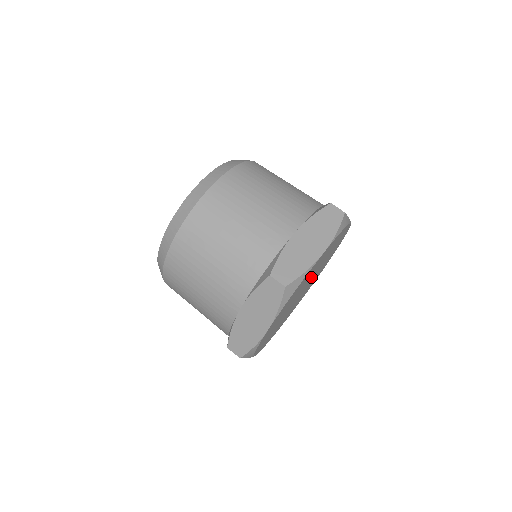
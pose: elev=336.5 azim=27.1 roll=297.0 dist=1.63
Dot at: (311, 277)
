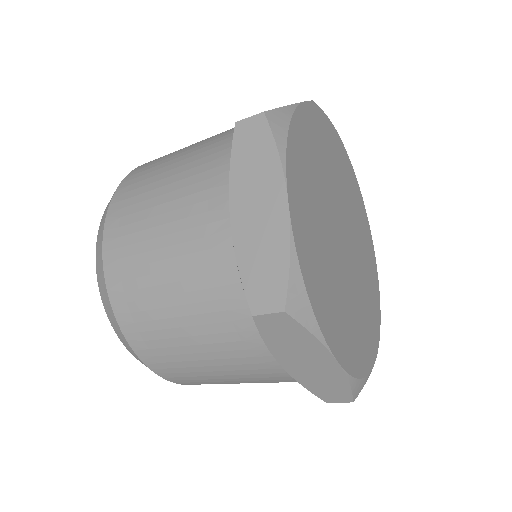
Dot at: (337, 206)
